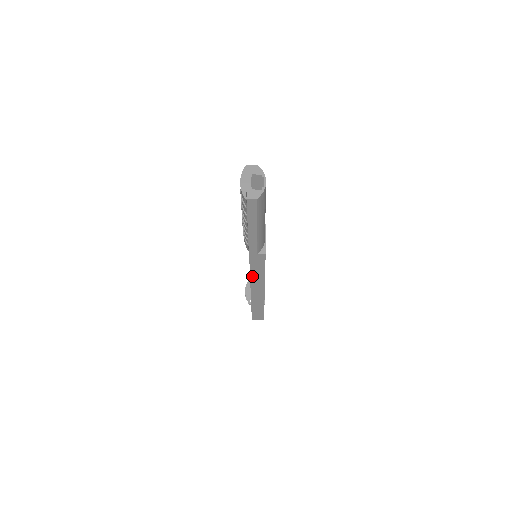
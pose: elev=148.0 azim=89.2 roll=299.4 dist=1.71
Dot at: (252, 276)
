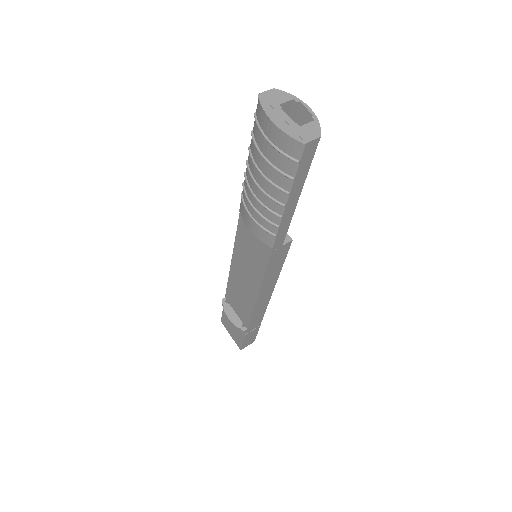
Dot at: (262, 287)
